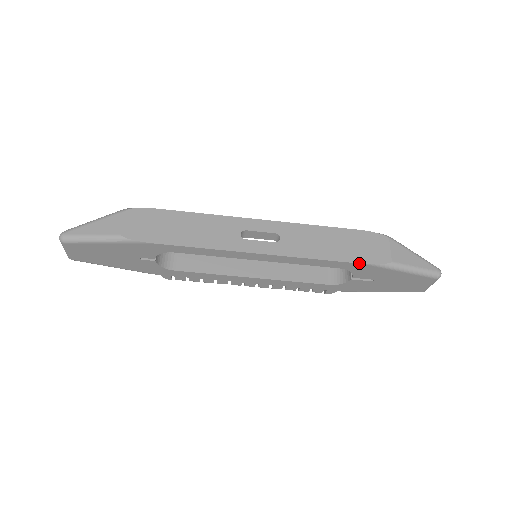
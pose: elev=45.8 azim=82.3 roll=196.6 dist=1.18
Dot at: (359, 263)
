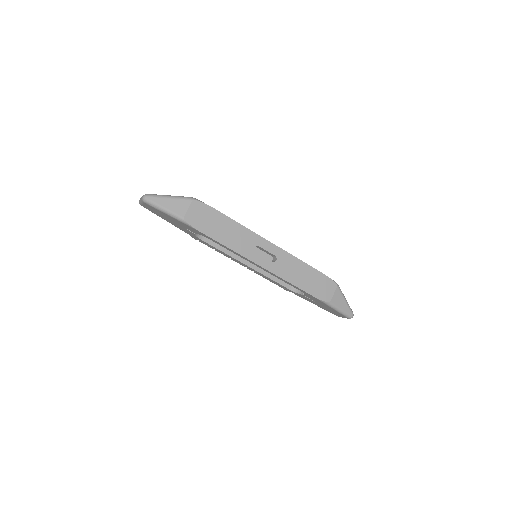
Dot at: (312, 295)
